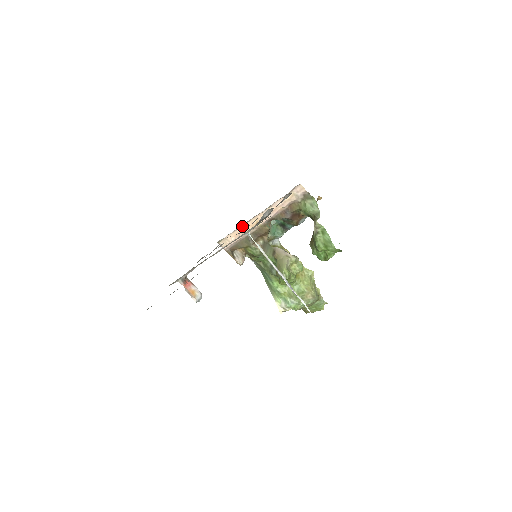
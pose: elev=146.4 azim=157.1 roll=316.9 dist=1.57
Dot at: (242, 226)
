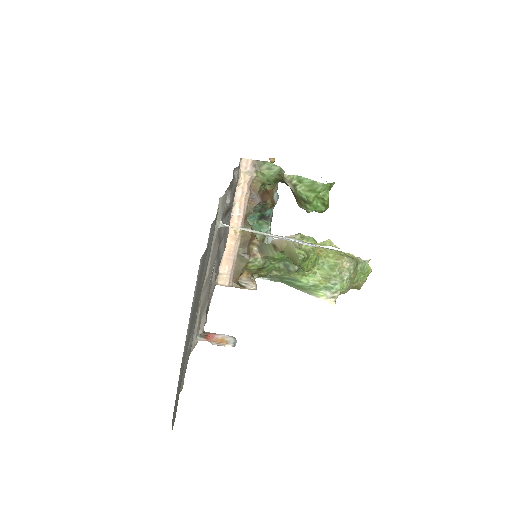
Dot at: occluded
